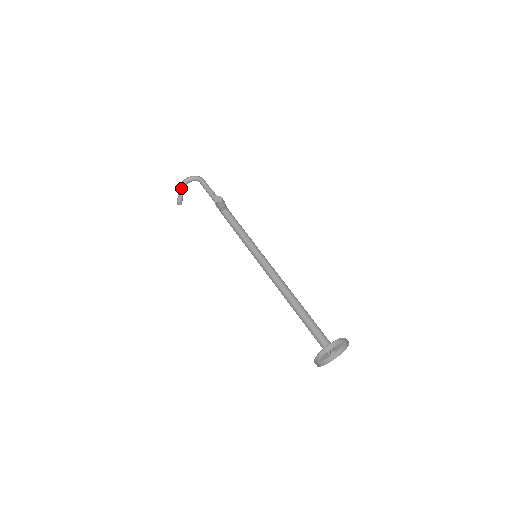
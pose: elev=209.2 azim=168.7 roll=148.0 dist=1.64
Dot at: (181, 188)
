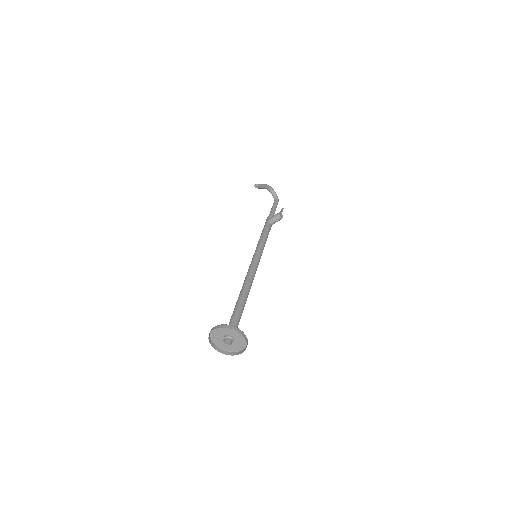
Dot at: (267, 186)
